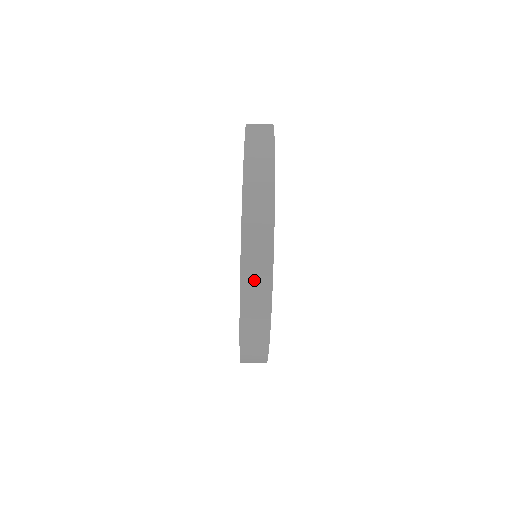
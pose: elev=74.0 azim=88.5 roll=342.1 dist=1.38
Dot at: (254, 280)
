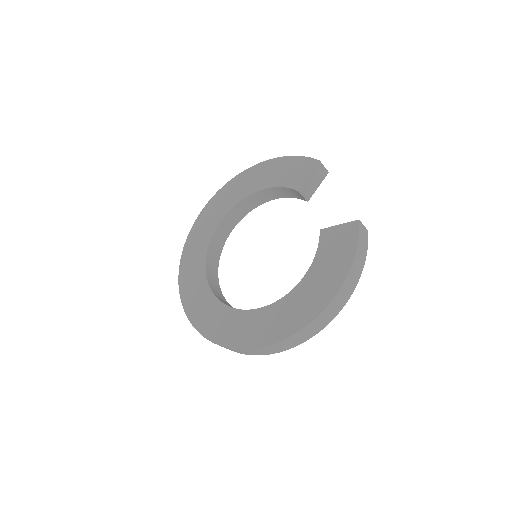
Dot at: (272, 349)
